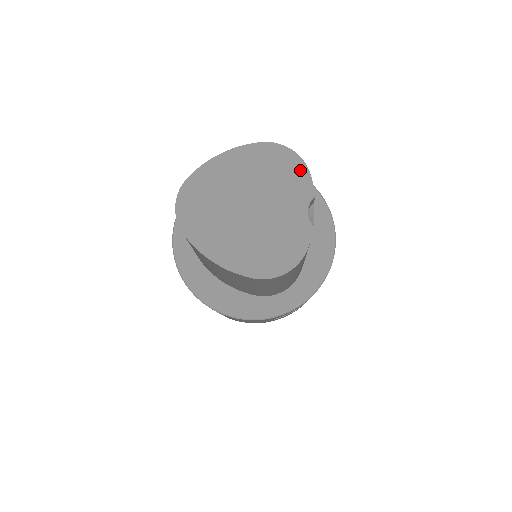
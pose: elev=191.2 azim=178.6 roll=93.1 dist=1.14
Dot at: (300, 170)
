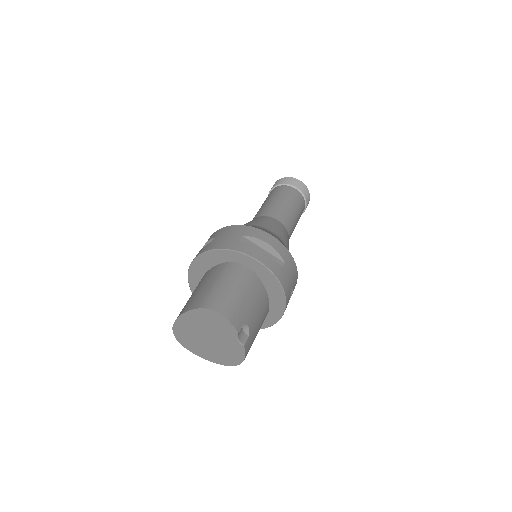
Dot at: (225, 321)
